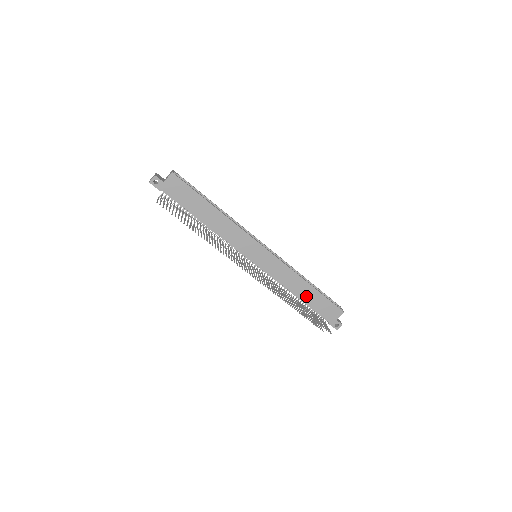
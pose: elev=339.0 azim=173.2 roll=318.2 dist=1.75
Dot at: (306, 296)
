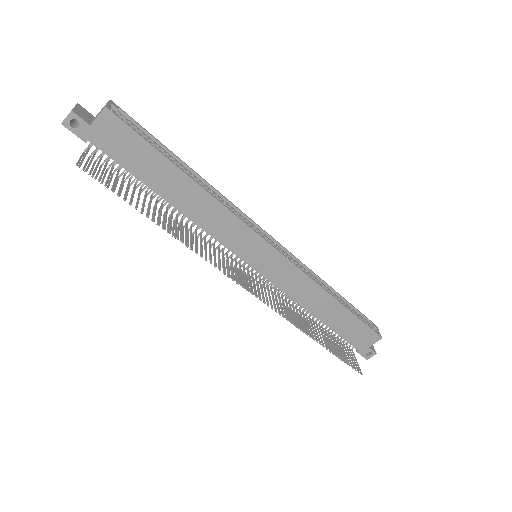
Dot at: (329, 316)
